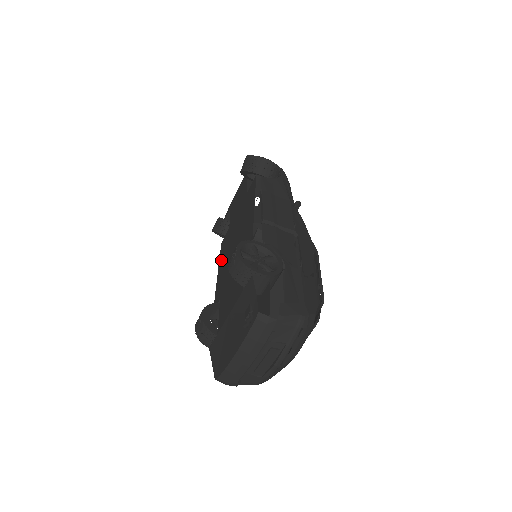
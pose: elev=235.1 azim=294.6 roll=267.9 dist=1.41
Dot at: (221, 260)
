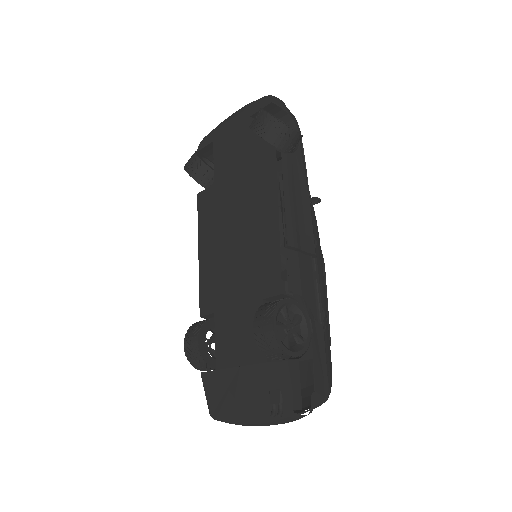
Dot at: (204, 234)
